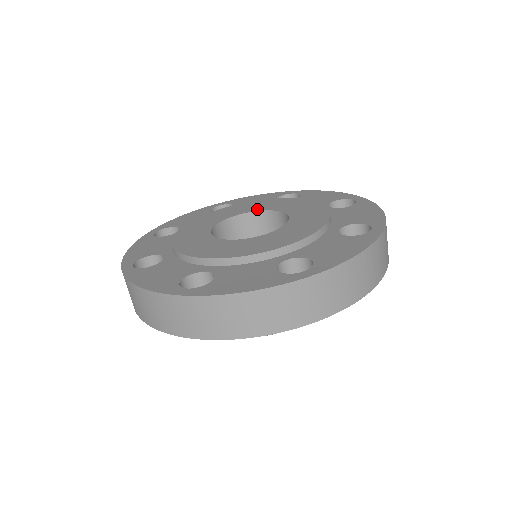
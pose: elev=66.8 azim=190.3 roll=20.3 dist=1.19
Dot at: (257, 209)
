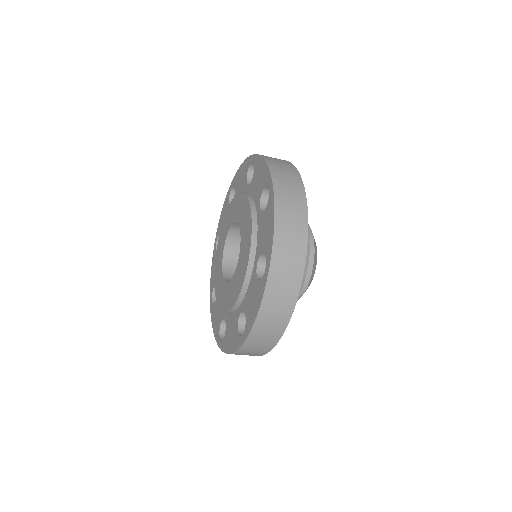
Dot at: (240, 224)
